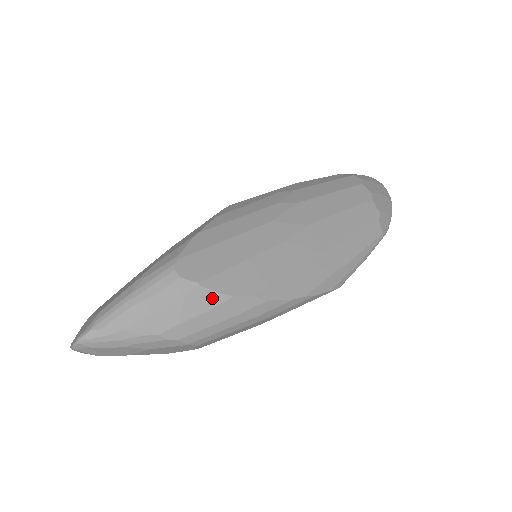
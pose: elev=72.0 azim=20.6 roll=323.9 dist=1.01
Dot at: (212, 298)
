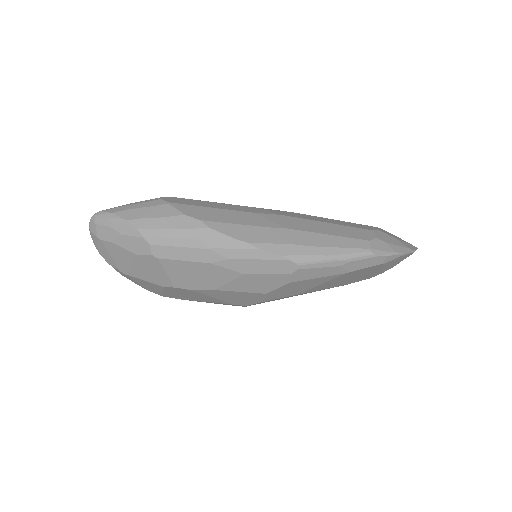
Dot at: (171, 212)
